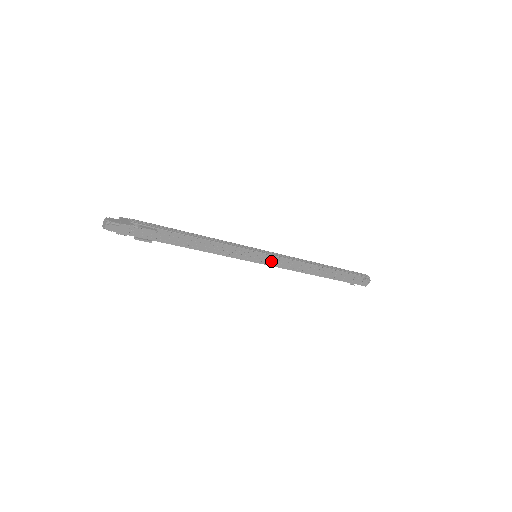
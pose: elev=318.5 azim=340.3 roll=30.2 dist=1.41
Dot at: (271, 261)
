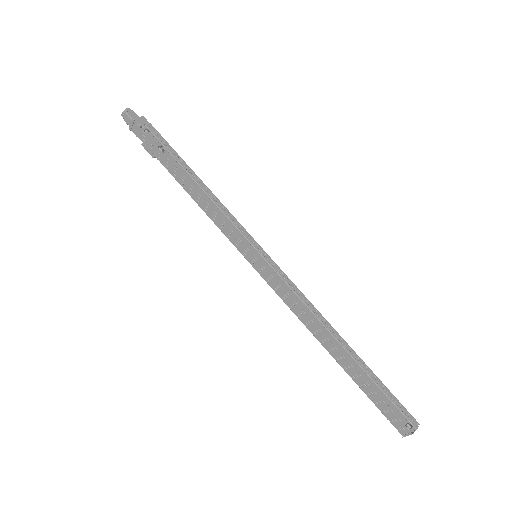
Dot at: (267, 274)
